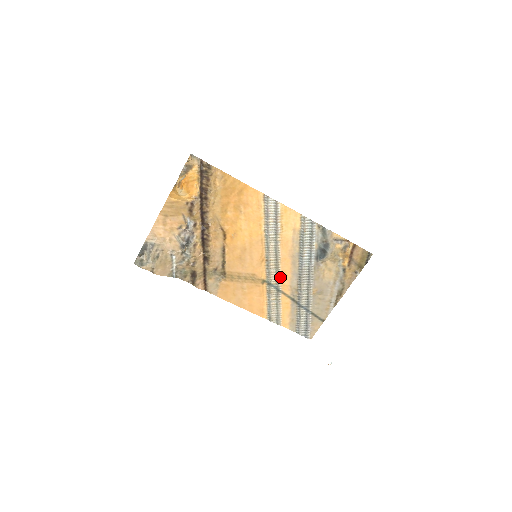
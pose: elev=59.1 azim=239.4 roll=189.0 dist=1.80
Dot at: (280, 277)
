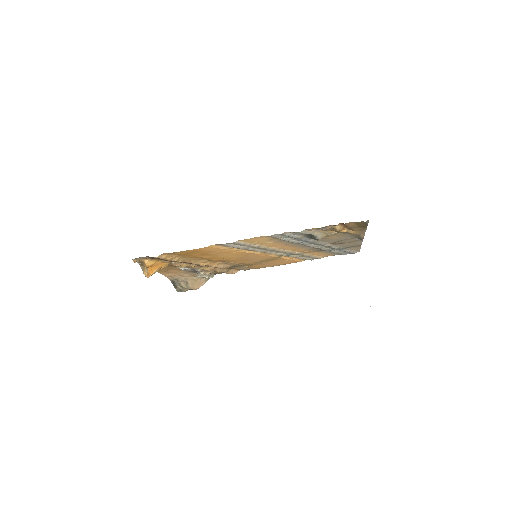
Dot at: (291, 252)
